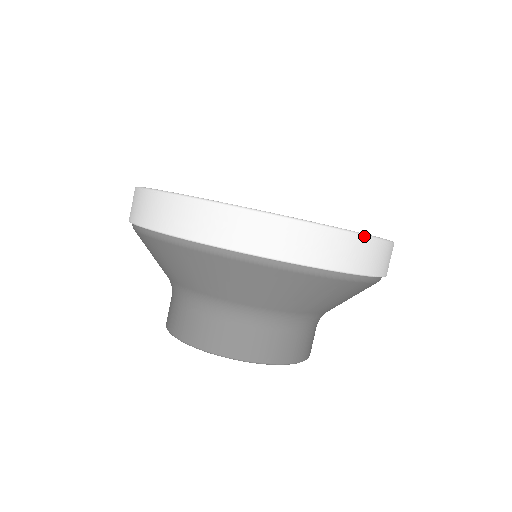
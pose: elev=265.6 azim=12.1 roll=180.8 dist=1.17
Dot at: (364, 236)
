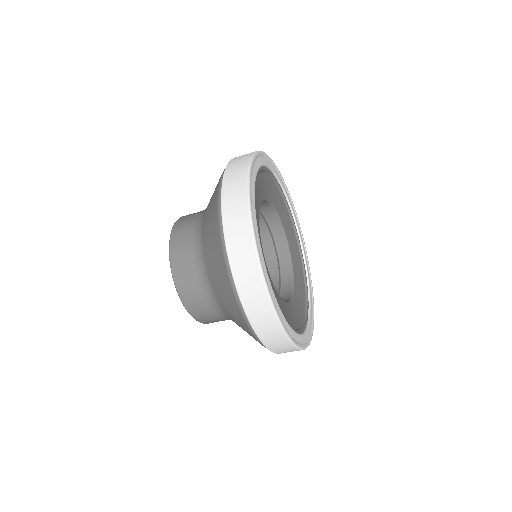
Dot at: (284, 332)
